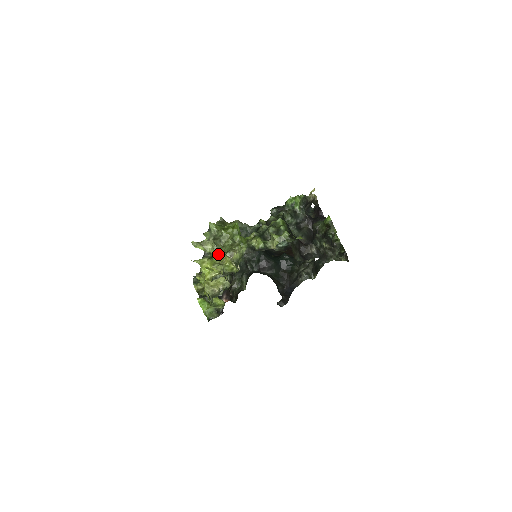
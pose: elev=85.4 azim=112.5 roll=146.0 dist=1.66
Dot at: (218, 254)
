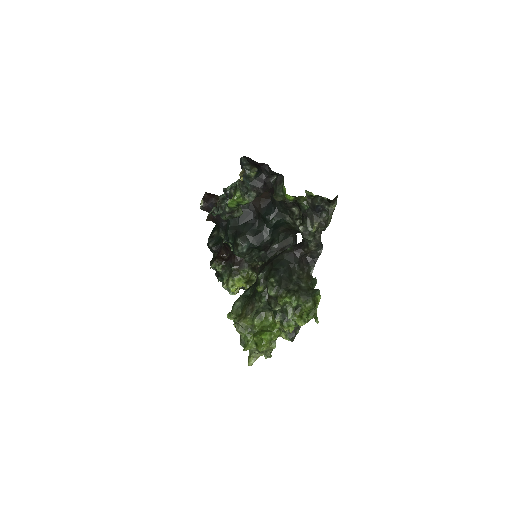
Dot at: occluded
